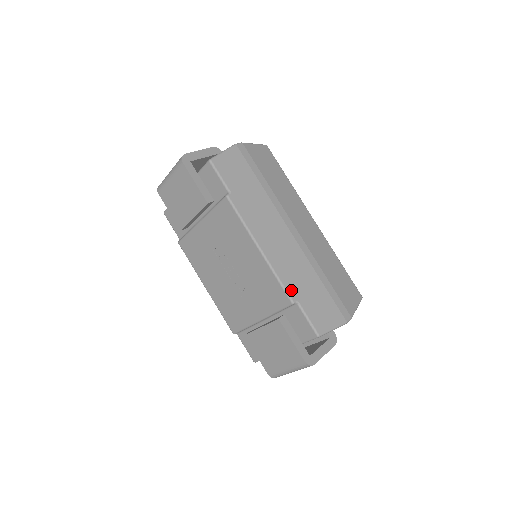
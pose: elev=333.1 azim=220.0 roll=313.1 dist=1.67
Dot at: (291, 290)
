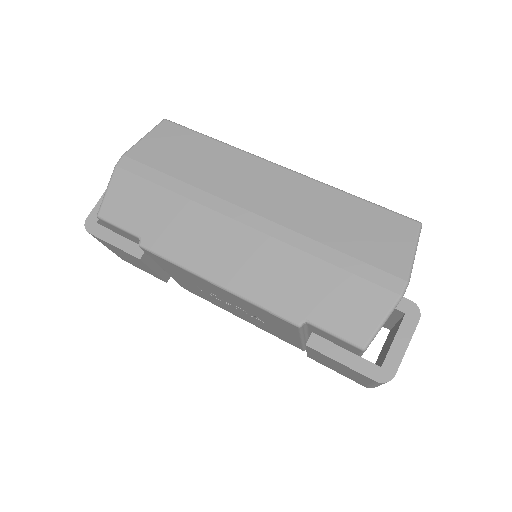
Dot at: (286, 310)
